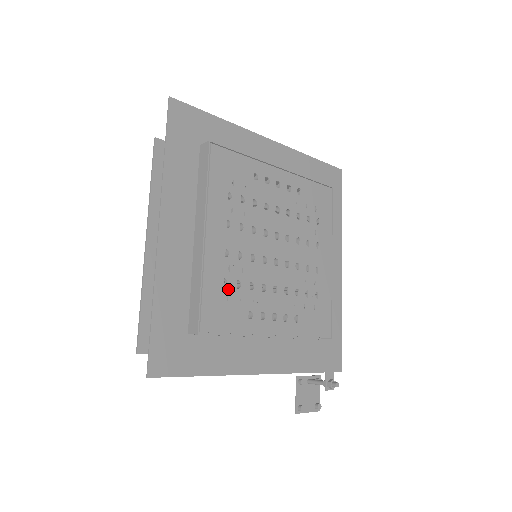
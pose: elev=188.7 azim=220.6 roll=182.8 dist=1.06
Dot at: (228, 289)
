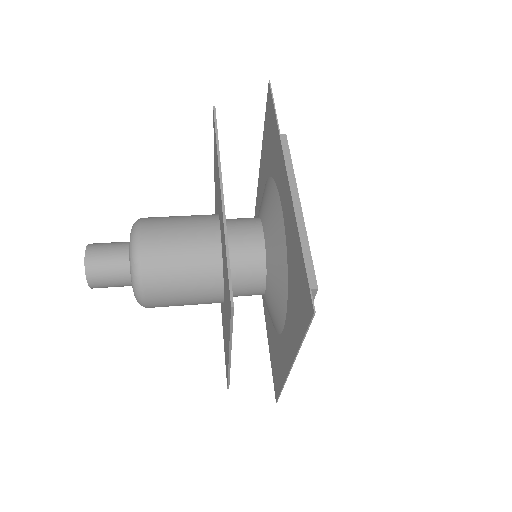
Dot at: occluded
